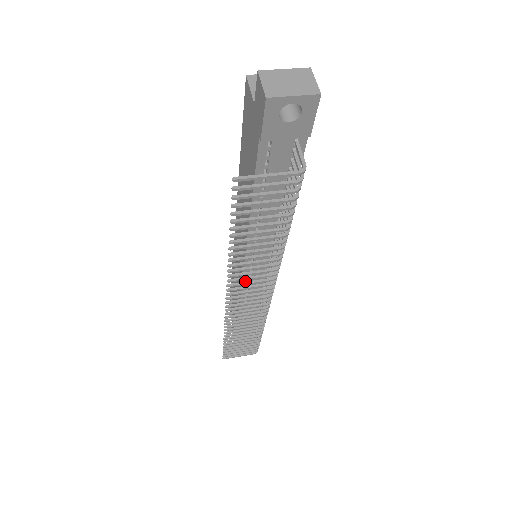
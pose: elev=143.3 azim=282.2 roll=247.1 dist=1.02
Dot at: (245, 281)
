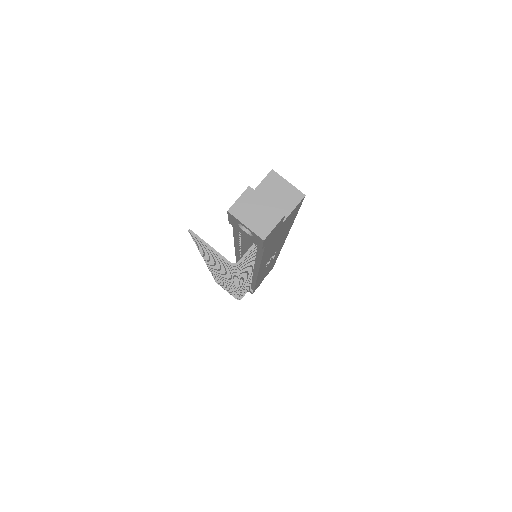
Dot at: occluded
